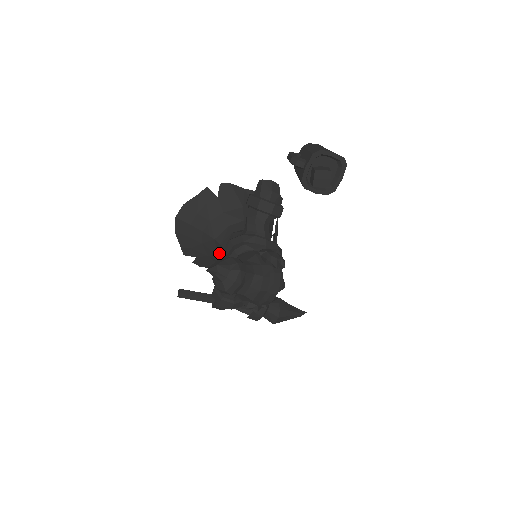
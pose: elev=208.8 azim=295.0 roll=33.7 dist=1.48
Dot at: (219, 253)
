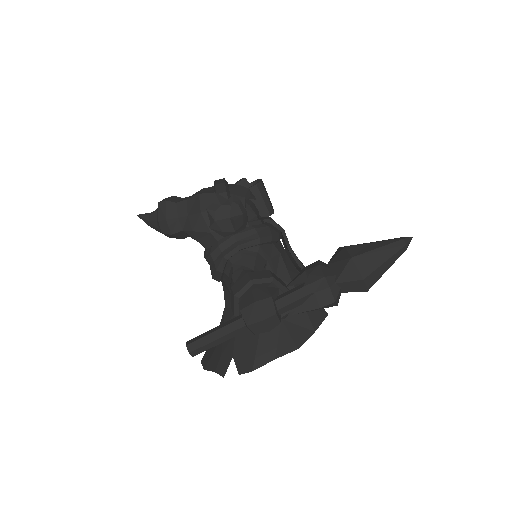
Dot at: occluded
